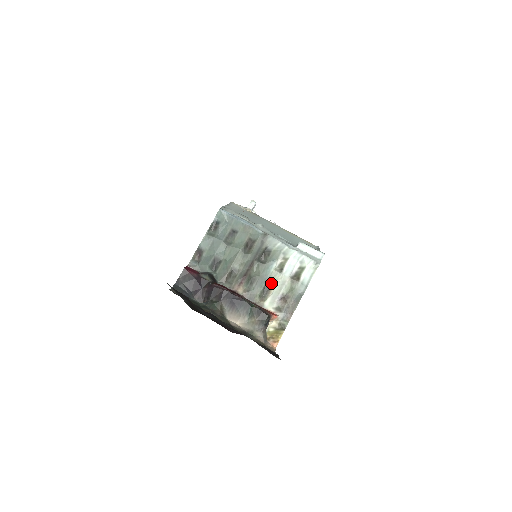
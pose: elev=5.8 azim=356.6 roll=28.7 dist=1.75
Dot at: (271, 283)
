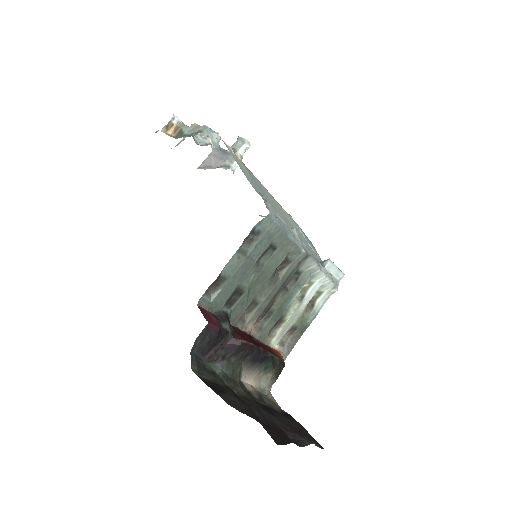
Dot at: (286, 315)
